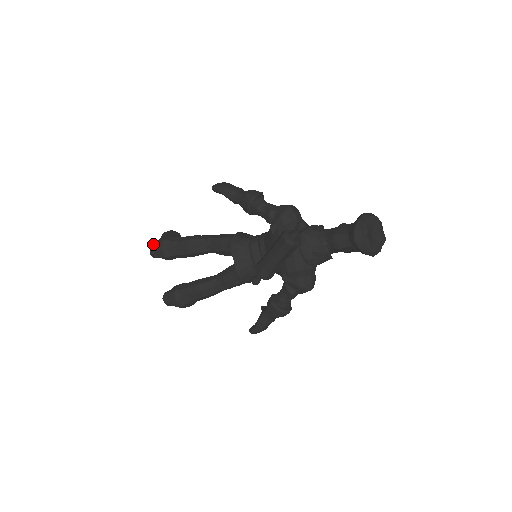
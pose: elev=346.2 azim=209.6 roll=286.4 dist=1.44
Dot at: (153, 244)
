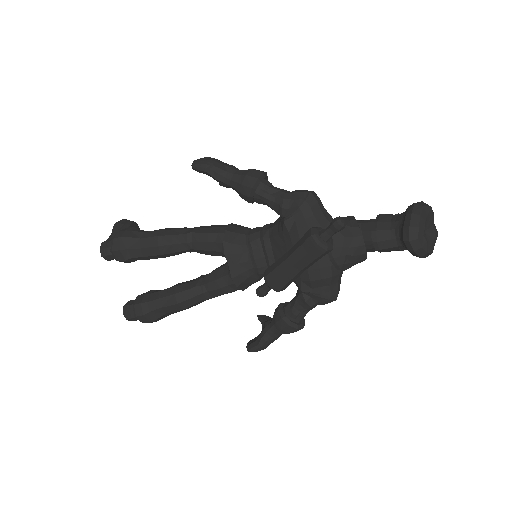
Dot at: (104, 242)
